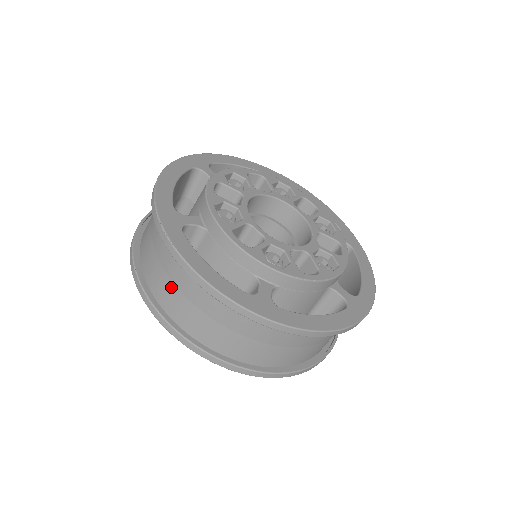
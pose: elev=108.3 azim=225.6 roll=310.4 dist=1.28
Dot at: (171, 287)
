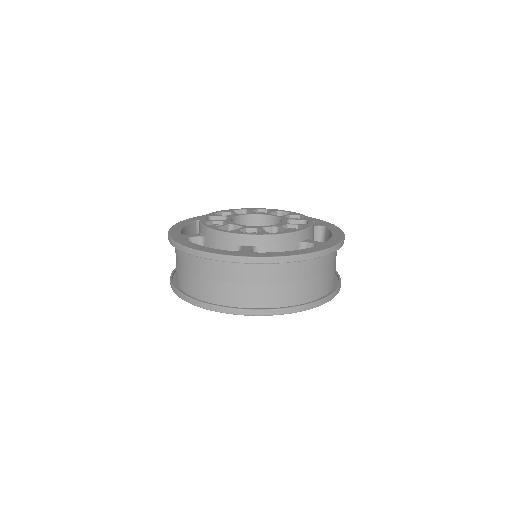
Dot at: (192, 277)
